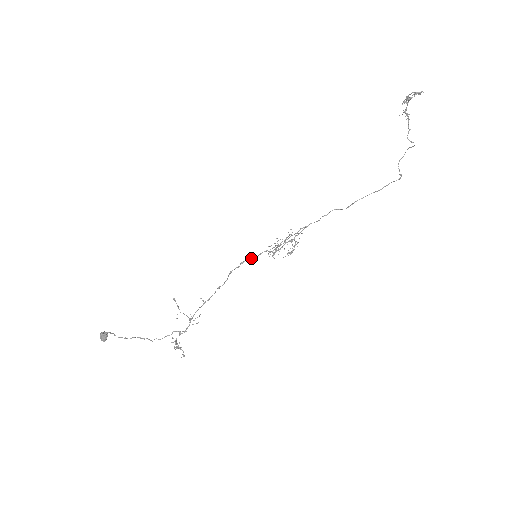
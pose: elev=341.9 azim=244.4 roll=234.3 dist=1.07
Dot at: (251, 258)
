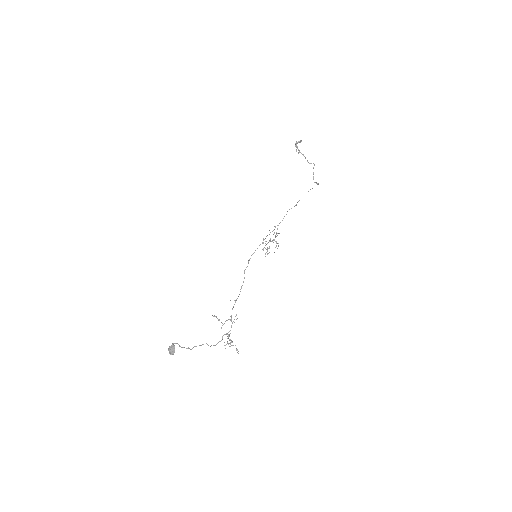
Dot at: (252, 254)
